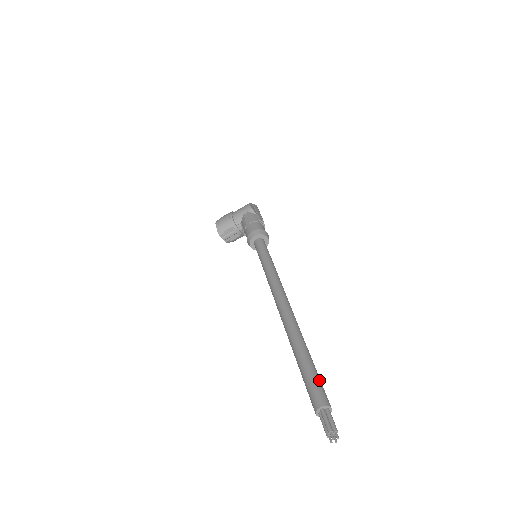
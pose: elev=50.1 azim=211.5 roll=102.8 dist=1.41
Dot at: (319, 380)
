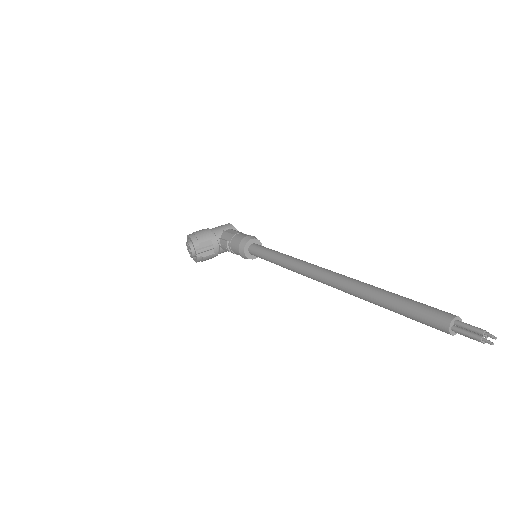
Dot at: occluded
